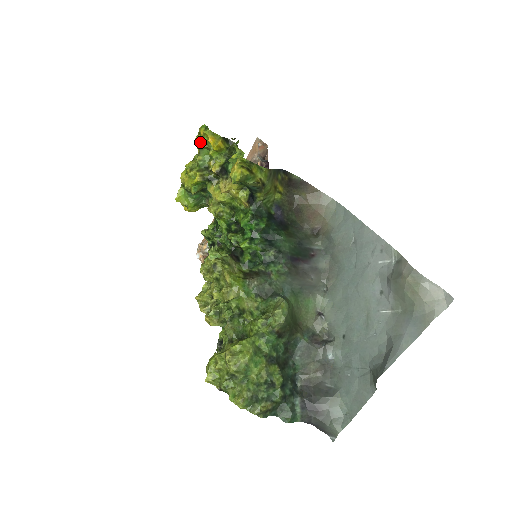
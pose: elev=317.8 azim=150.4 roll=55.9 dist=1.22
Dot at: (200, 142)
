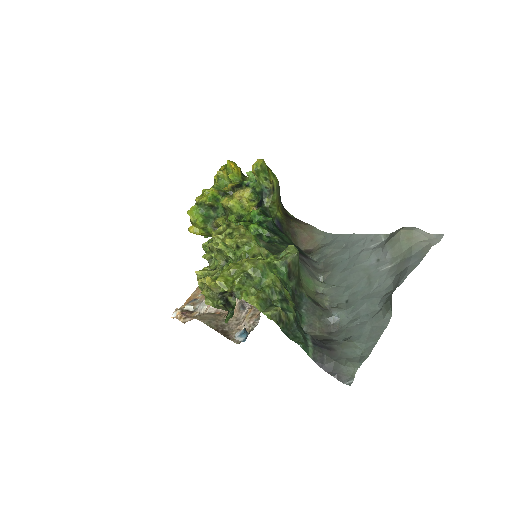
Dot at: (221, 170)
